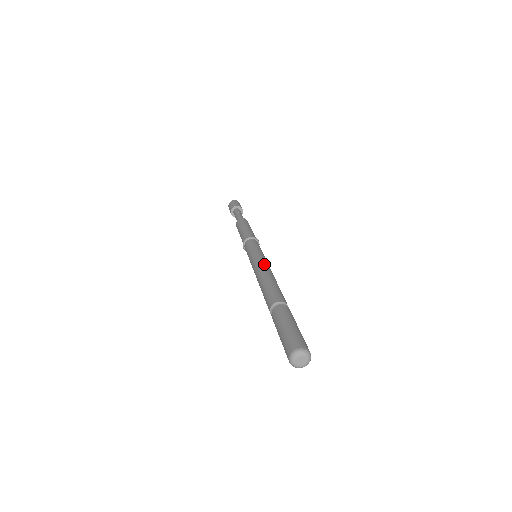
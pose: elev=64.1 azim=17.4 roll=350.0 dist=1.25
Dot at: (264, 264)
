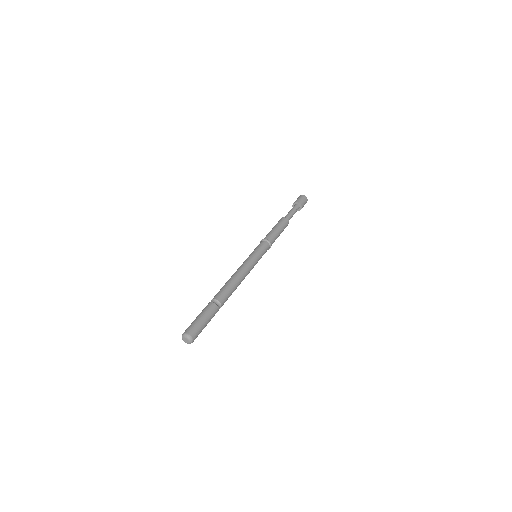
Dot at: (248, 271)
